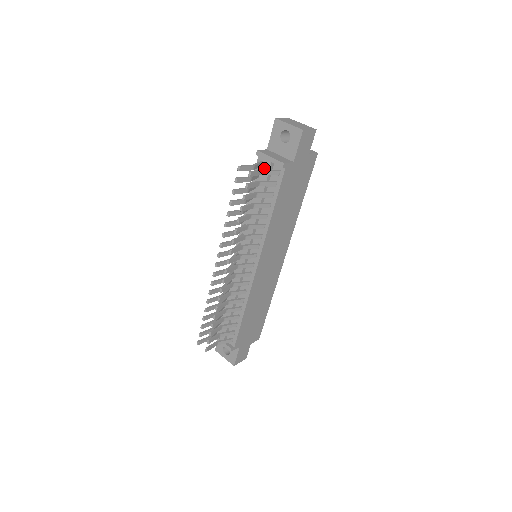
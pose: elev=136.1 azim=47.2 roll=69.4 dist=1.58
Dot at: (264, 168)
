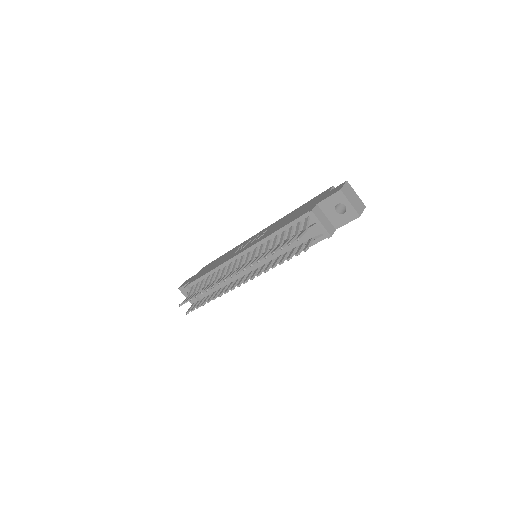
Dot at: (310, 227)
